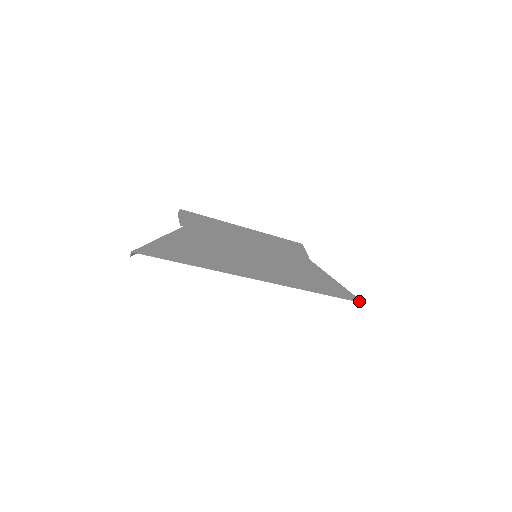
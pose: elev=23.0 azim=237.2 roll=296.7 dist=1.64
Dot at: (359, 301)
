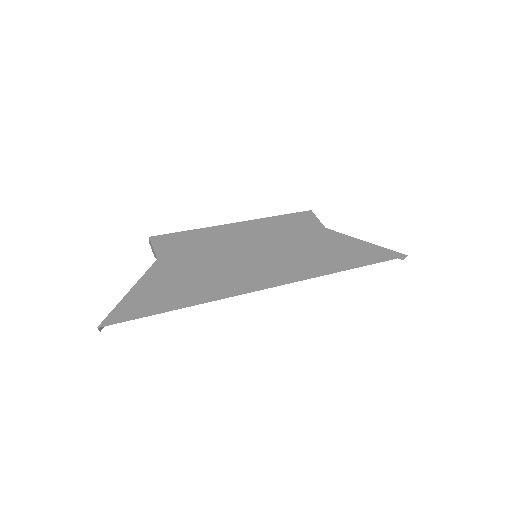
Dot at: (401, 256)
